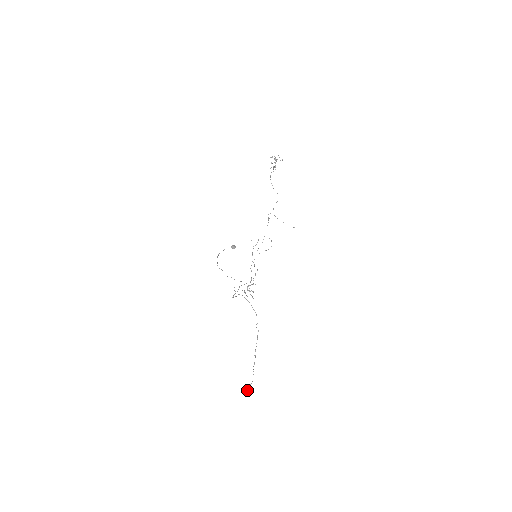
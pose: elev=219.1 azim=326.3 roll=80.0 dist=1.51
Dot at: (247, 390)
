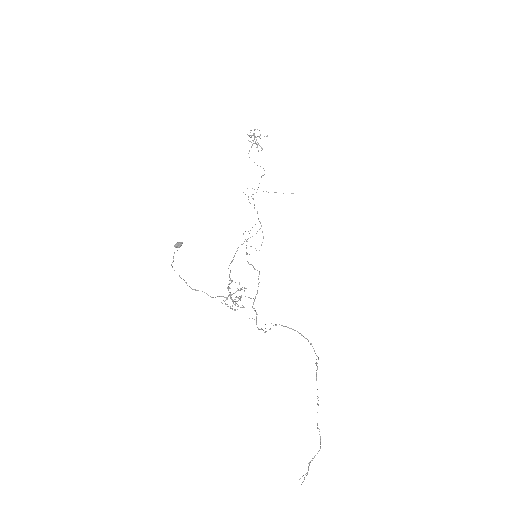
Dot at: occluded
